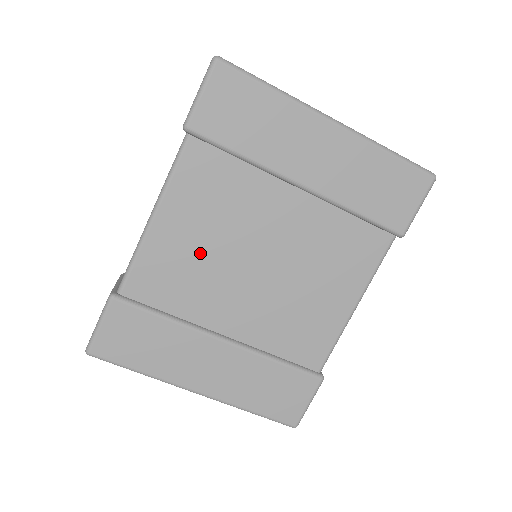
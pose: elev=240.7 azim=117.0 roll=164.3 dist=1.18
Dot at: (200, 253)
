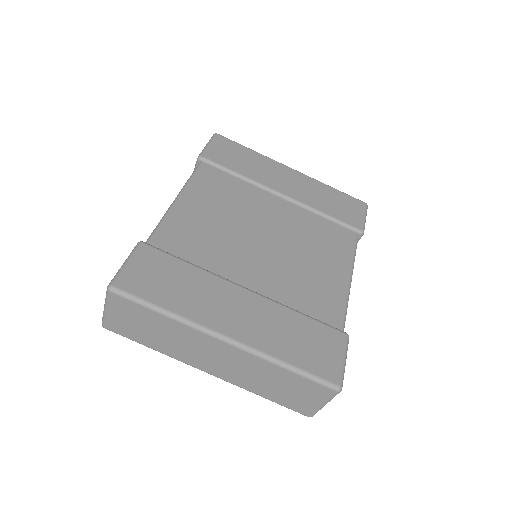
Dot at: (216, 225)
